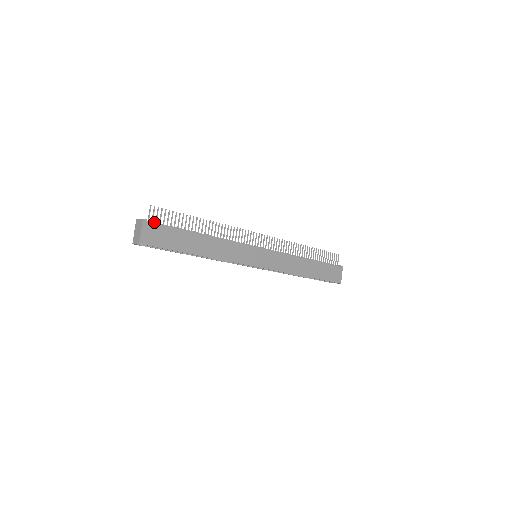
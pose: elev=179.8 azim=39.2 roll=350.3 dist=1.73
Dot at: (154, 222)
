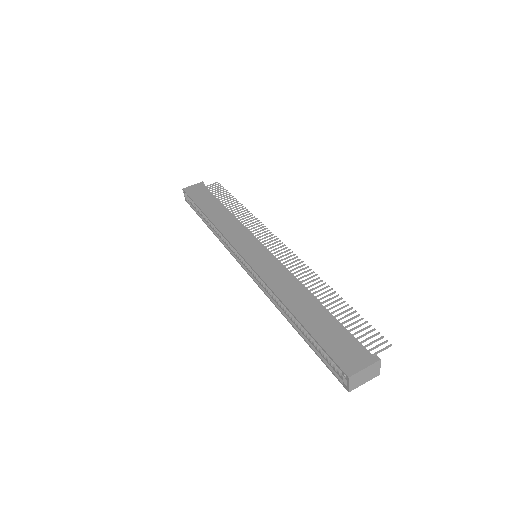
Dot at: occluded
